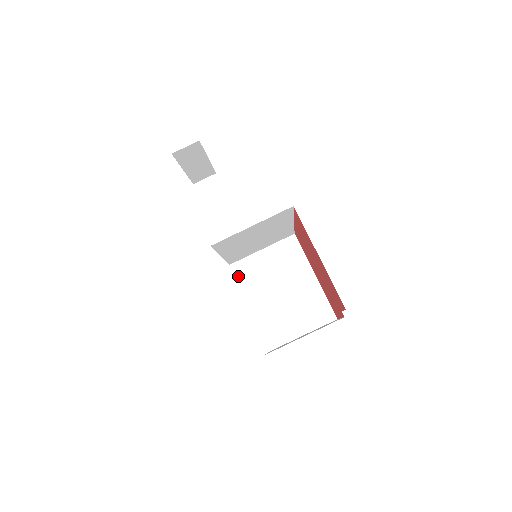
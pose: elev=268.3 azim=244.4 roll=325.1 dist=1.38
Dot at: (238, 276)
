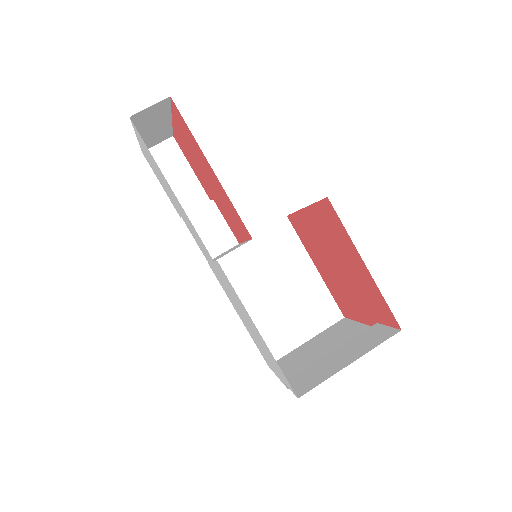
Dot at: occluded
